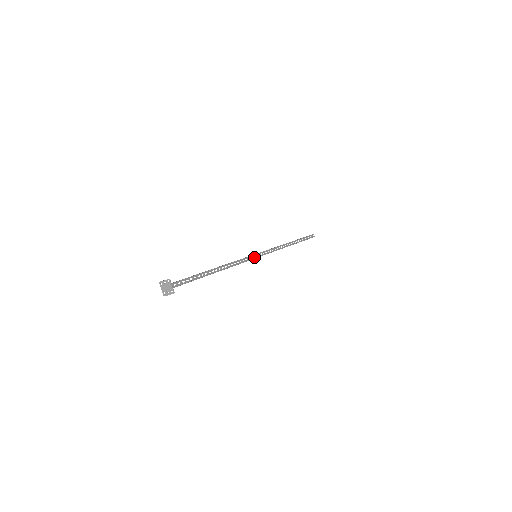
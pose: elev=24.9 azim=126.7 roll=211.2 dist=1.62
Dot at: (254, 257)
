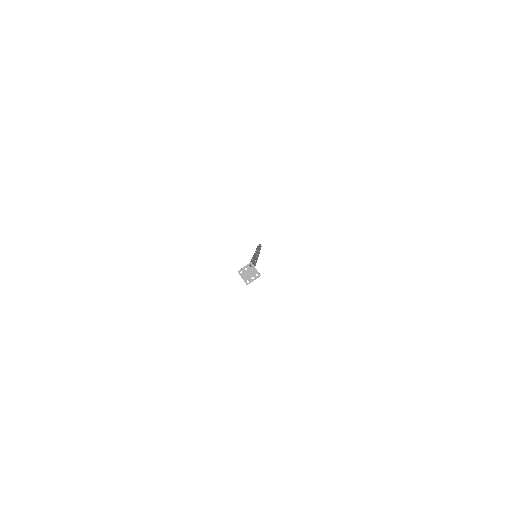
Dot at: (257, 256)
